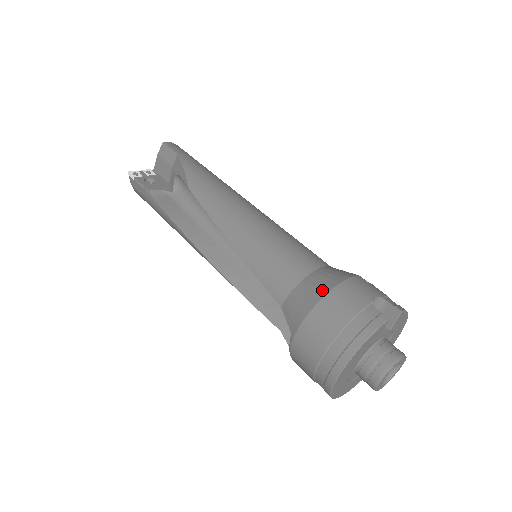
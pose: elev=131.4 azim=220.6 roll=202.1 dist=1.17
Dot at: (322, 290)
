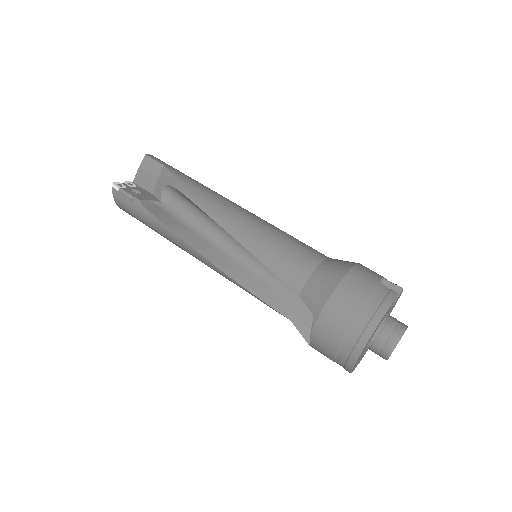
Dot at: (338, 275)
